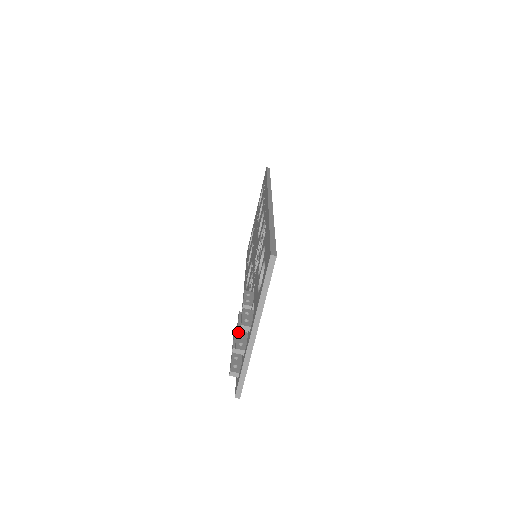
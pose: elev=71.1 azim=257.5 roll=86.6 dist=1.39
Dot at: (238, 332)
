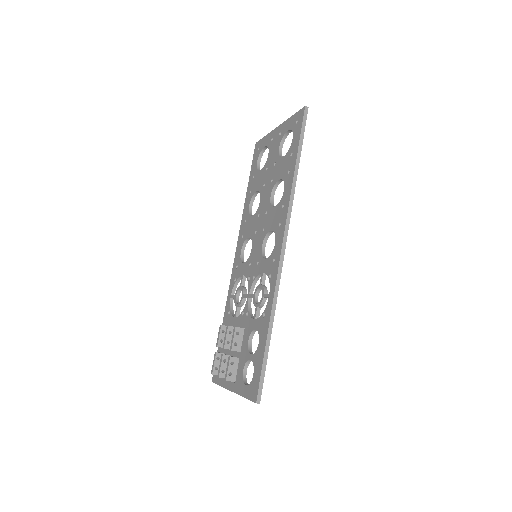
Dot at: (223, 356)
